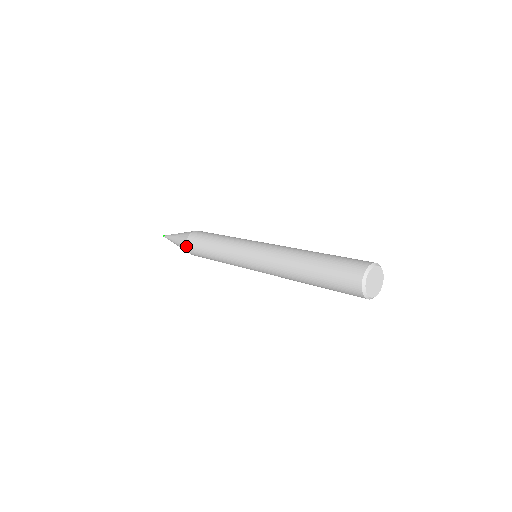
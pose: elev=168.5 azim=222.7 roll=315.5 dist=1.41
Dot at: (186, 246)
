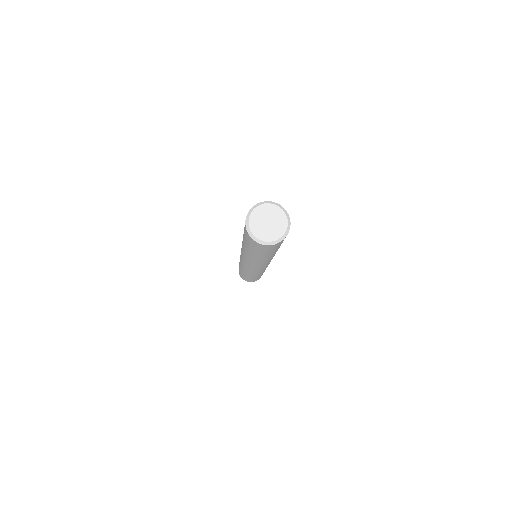
Dot at: occluded
